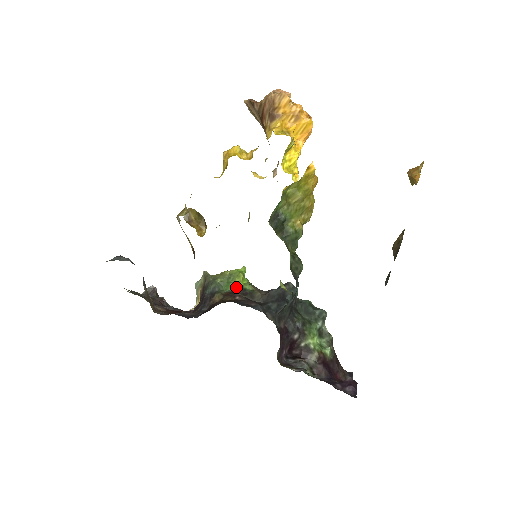
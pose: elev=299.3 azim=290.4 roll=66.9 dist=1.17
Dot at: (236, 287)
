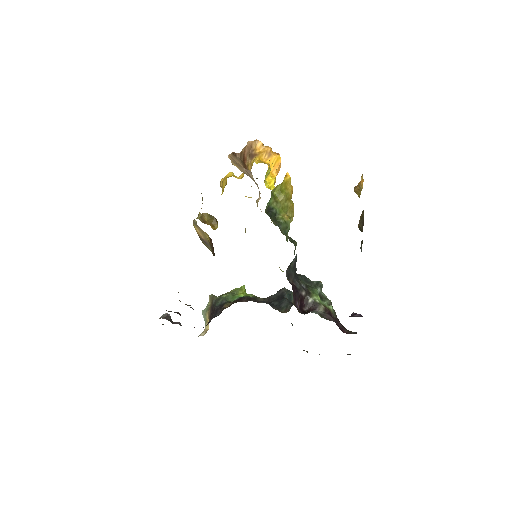
Dot at: (241, 296)
